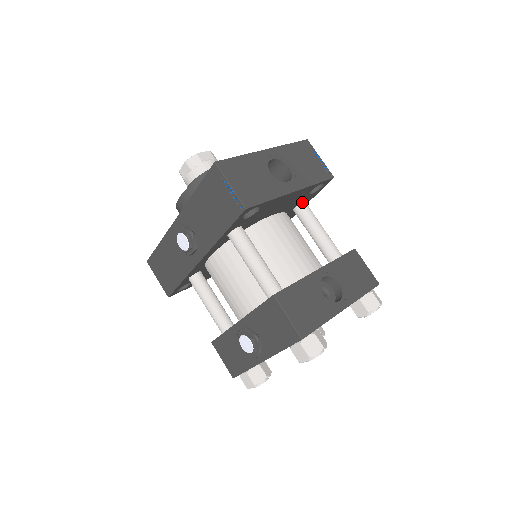
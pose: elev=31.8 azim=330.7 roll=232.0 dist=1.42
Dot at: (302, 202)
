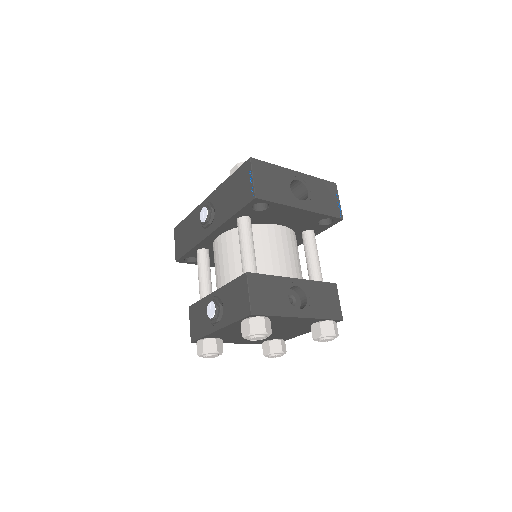
Dot at: (311, 230)
